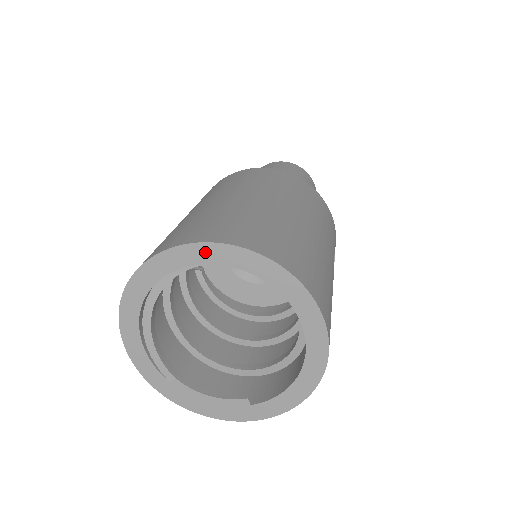
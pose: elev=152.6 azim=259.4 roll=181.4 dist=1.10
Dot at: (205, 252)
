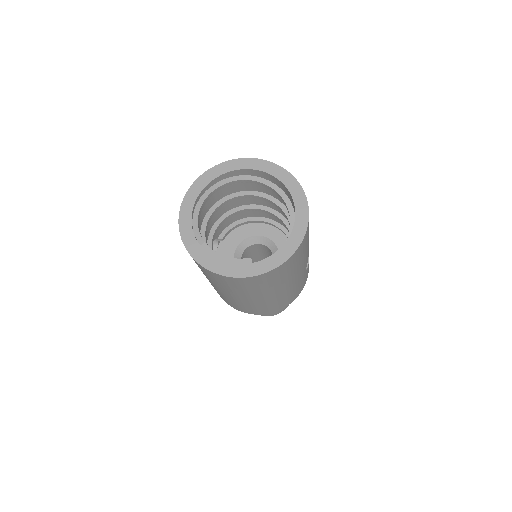
Dot at: (248, 163)
